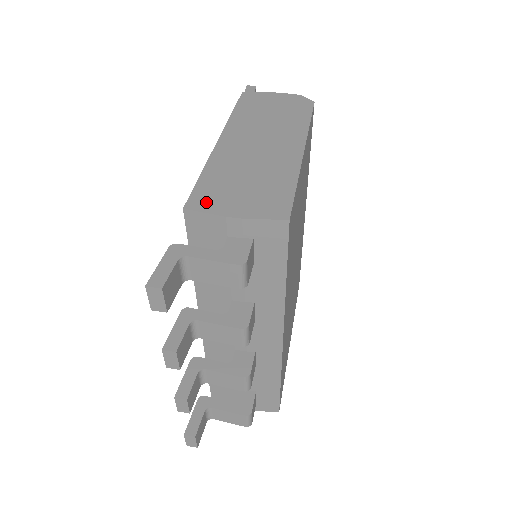
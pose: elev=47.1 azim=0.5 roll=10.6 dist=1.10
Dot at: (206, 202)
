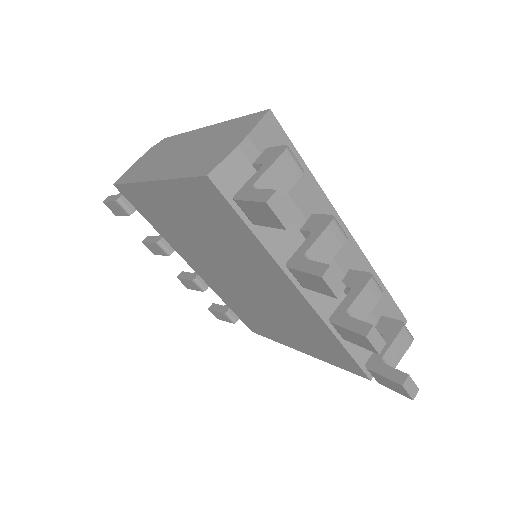
Dot at: (212, 163)
